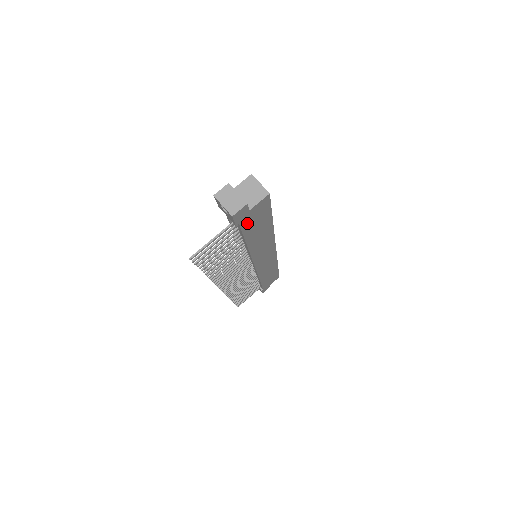
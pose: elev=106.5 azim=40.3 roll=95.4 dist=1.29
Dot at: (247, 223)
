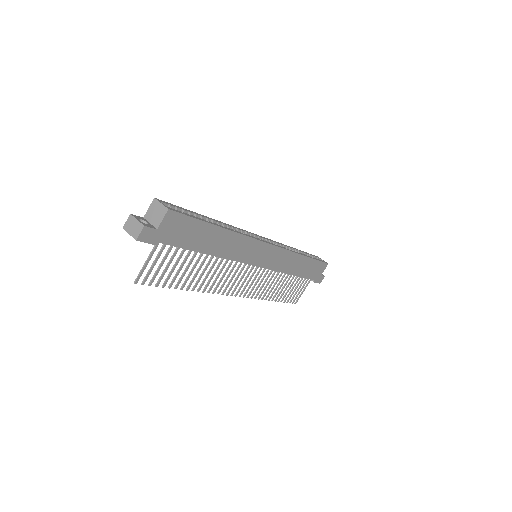
Dot at: (172, 238)
